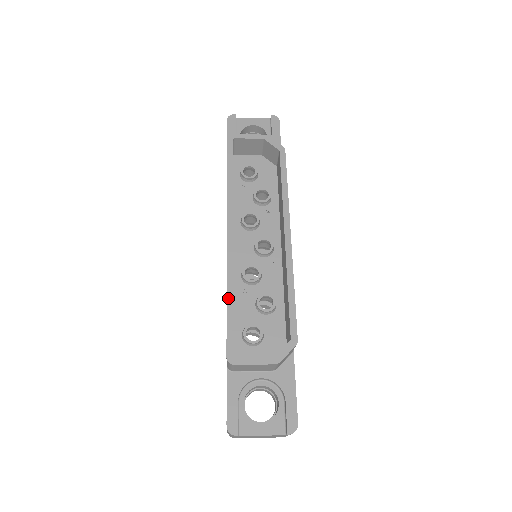
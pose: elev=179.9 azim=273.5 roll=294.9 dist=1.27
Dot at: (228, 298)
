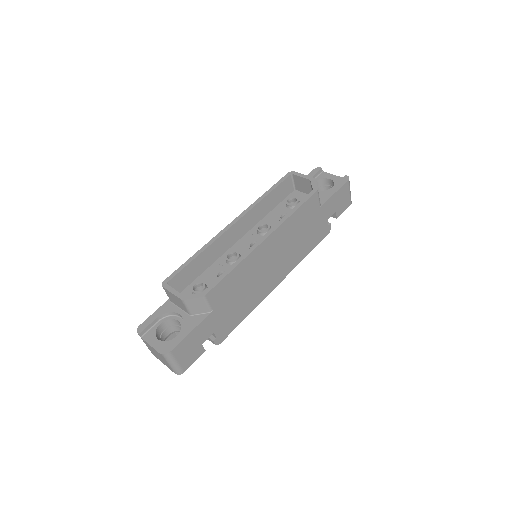
Dot at: (196, 253)
